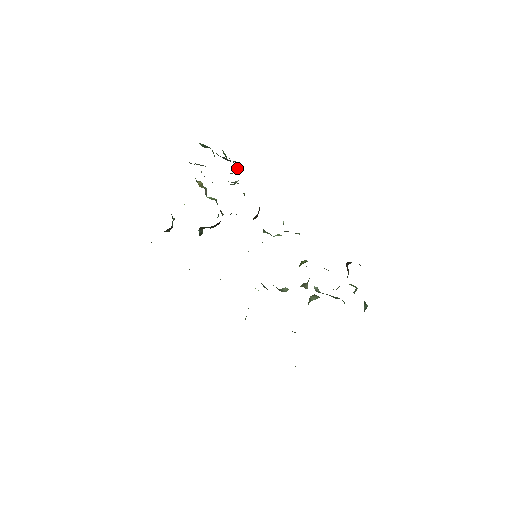
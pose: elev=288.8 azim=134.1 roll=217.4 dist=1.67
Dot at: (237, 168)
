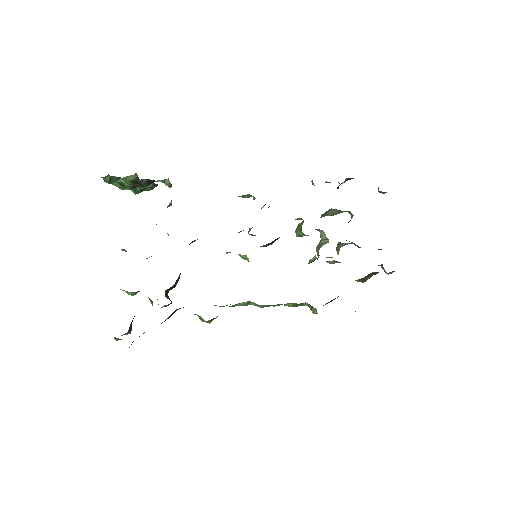
Dot at: occluded
